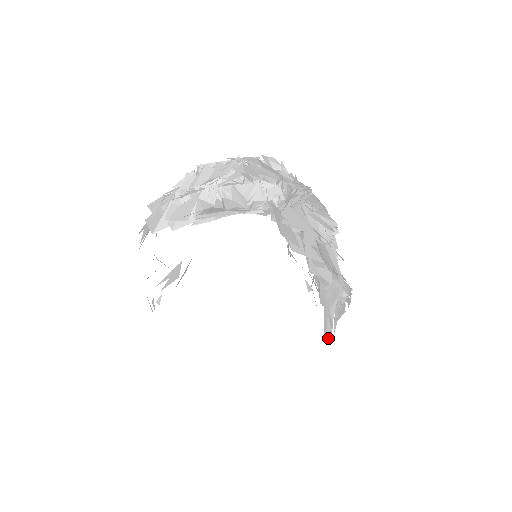
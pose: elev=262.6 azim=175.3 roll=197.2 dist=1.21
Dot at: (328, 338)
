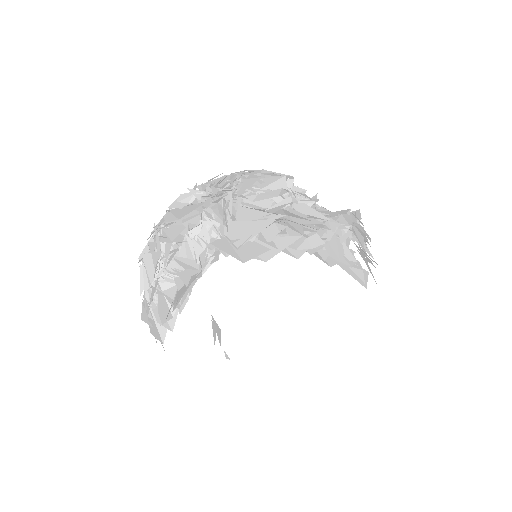
Dot at: (366, 280)
